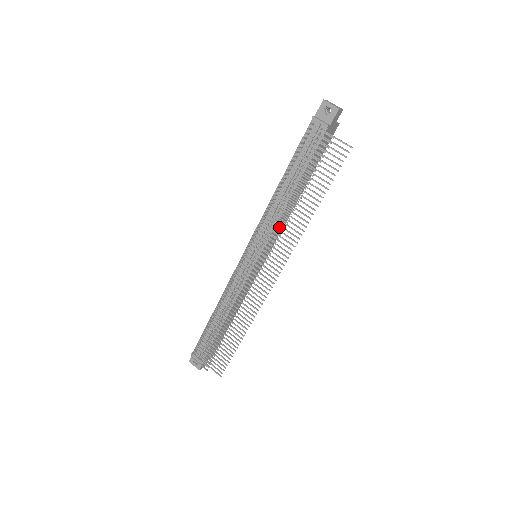
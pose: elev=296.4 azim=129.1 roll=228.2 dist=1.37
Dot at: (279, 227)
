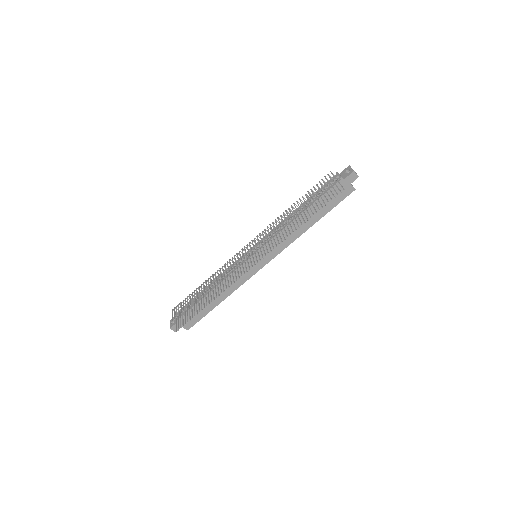
Dot at: (281, 242)
